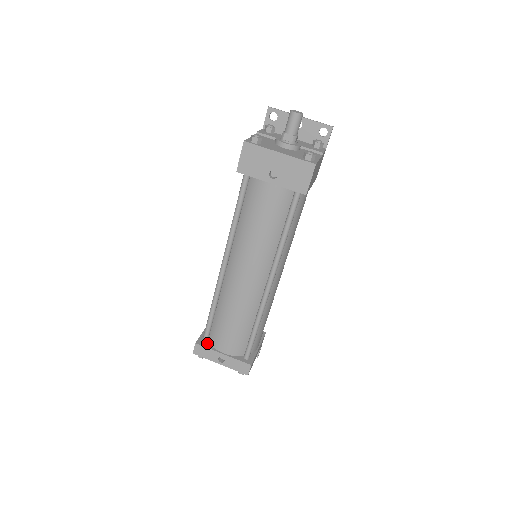
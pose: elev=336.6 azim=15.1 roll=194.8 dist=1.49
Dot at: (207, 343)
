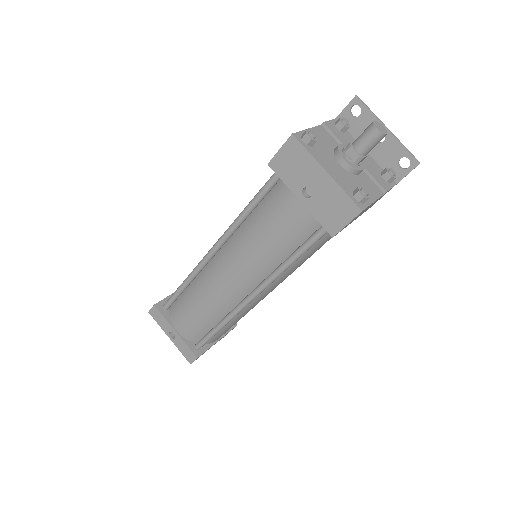
Dot at: (167, 310)
